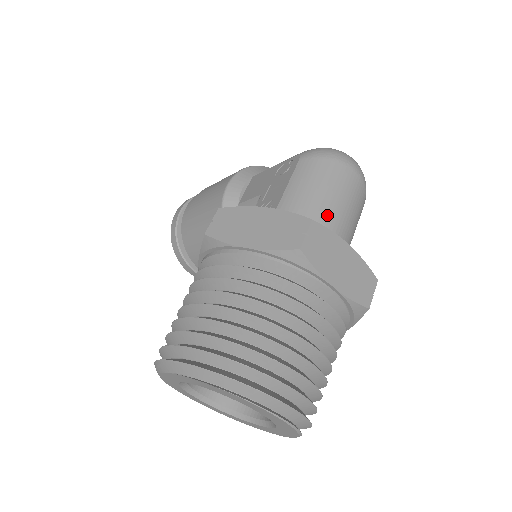
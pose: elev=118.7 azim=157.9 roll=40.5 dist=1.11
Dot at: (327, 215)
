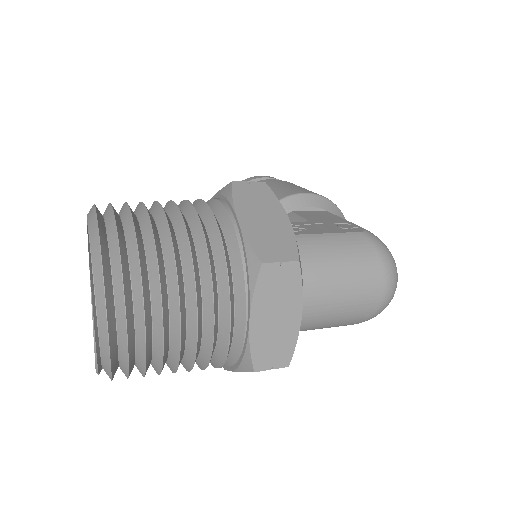
Dot at: (322, 283)
